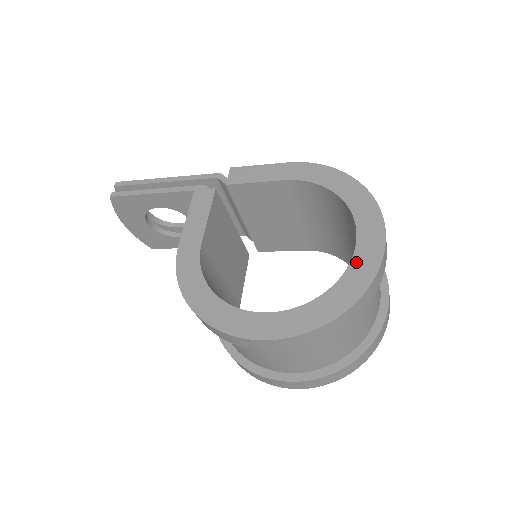
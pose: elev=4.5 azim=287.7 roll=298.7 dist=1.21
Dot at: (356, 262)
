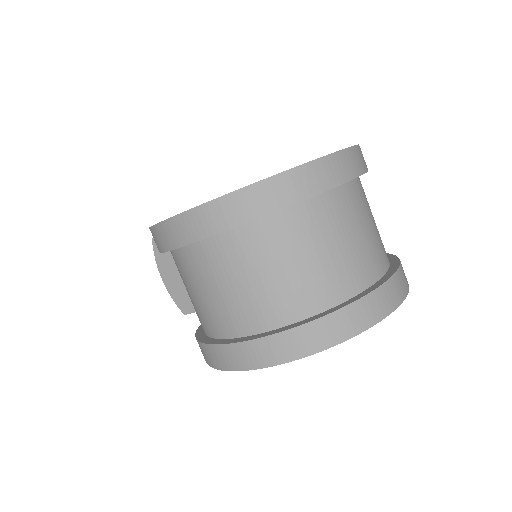
Dot at: occluded
